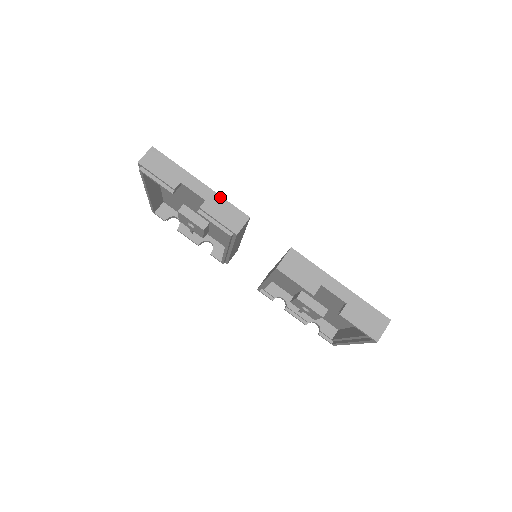
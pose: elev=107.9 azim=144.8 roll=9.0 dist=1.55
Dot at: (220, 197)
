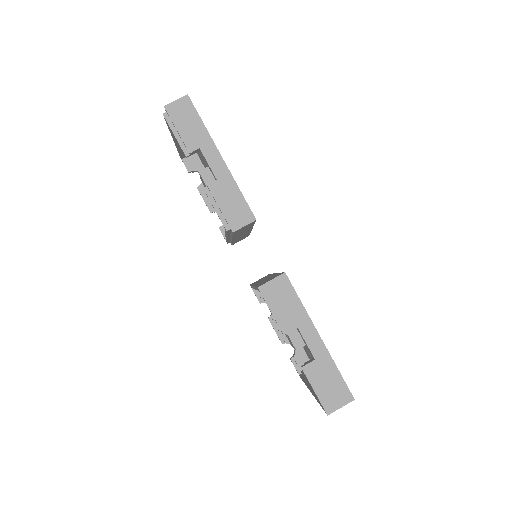
Dot at: (234, 183)
